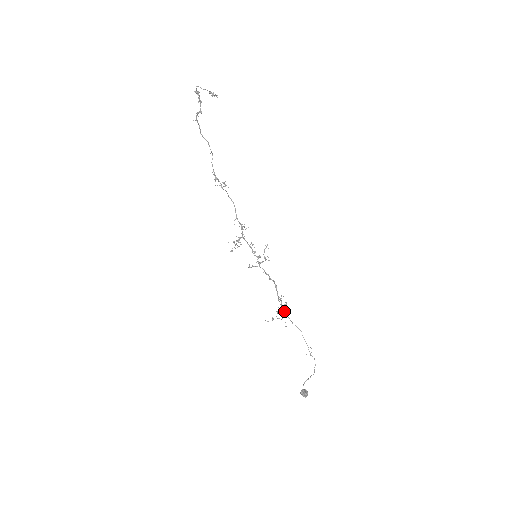
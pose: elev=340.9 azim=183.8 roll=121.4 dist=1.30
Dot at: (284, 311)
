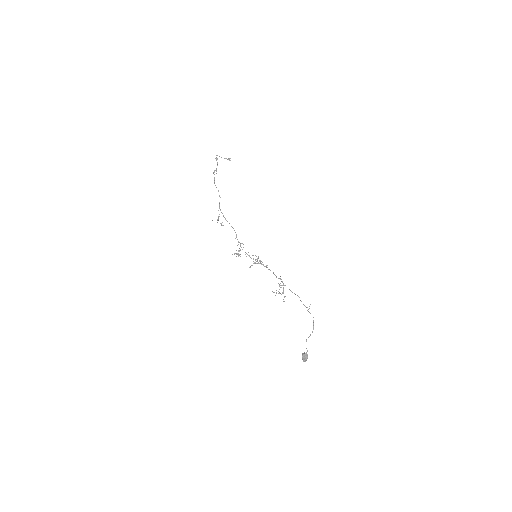
Dot at: (285, 285)
